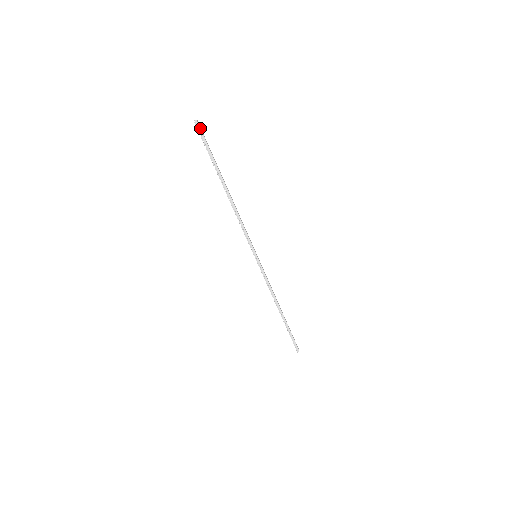
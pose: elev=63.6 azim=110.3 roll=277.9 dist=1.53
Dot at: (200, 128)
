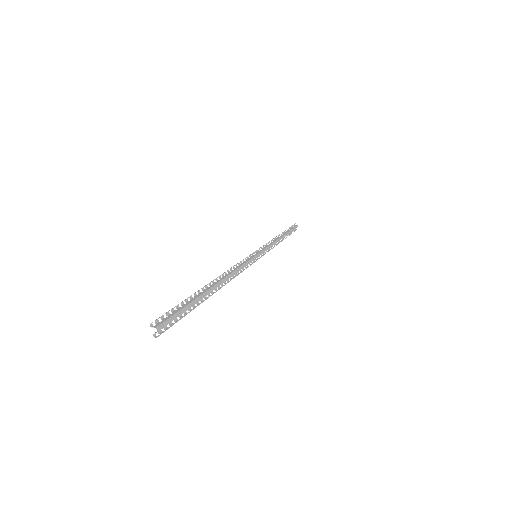
Dot at: (165, 326)
